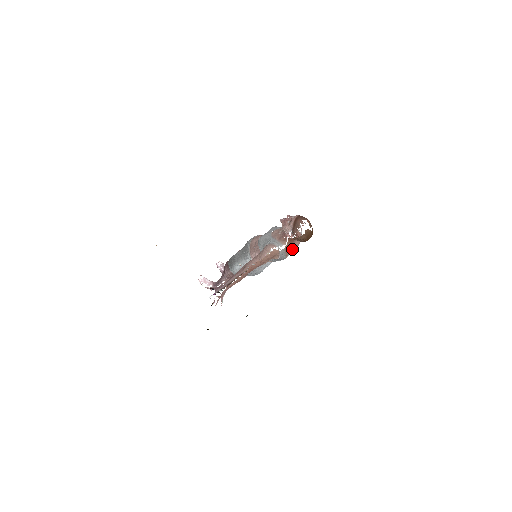
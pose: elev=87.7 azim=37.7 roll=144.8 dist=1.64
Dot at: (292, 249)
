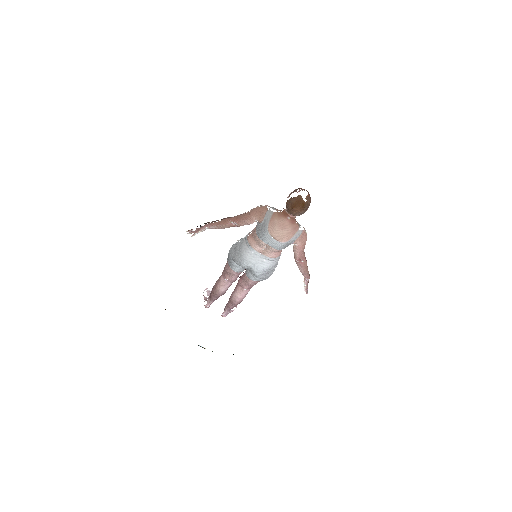
Dot at: (280, 231)
